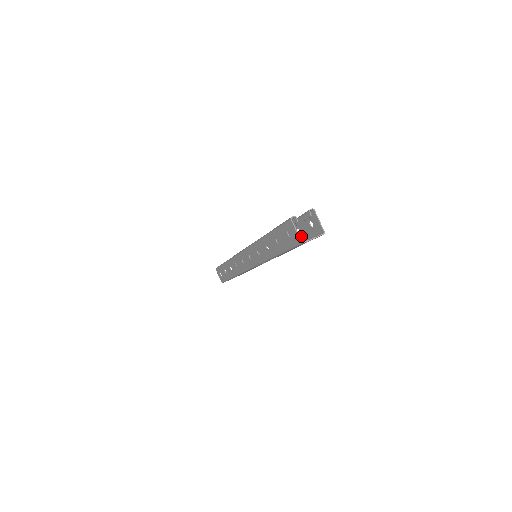
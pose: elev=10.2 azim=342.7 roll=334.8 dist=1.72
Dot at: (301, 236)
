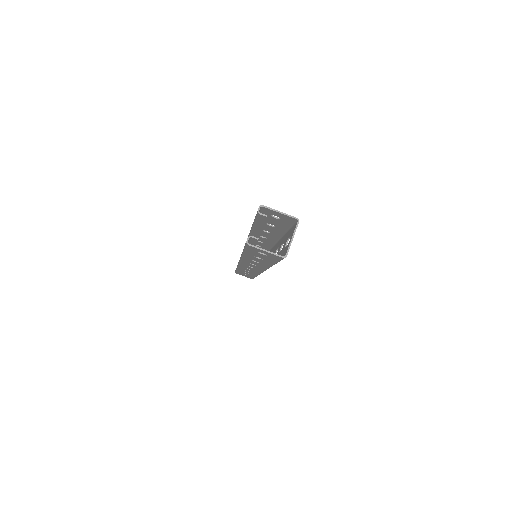
Dot at: (277, 227)
